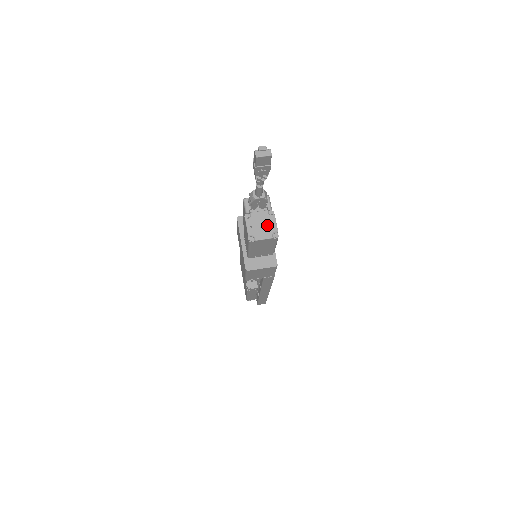
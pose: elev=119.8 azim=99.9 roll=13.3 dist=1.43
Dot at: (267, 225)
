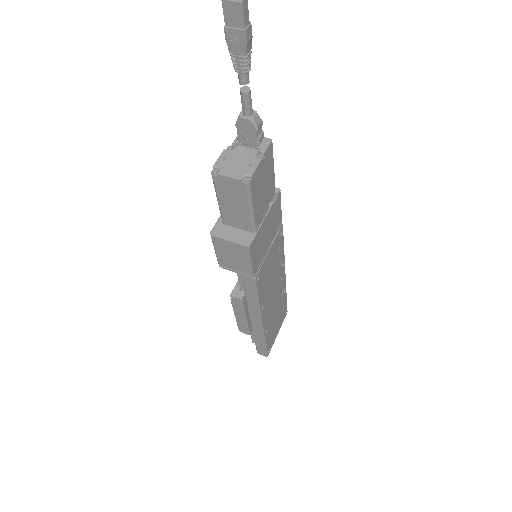
Dot at: (244, 164)
